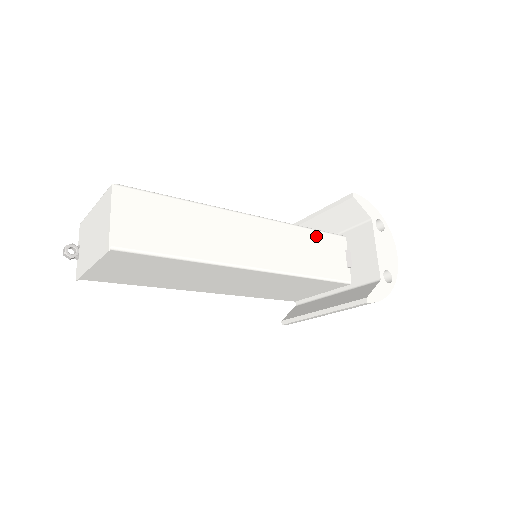
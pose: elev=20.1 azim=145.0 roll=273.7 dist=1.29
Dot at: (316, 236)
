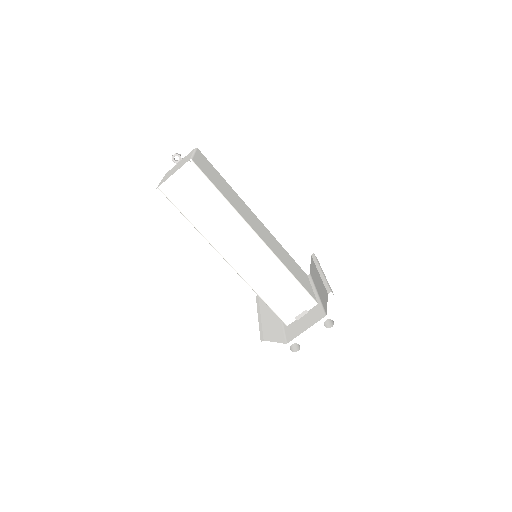
Dot at: (293, 285)
